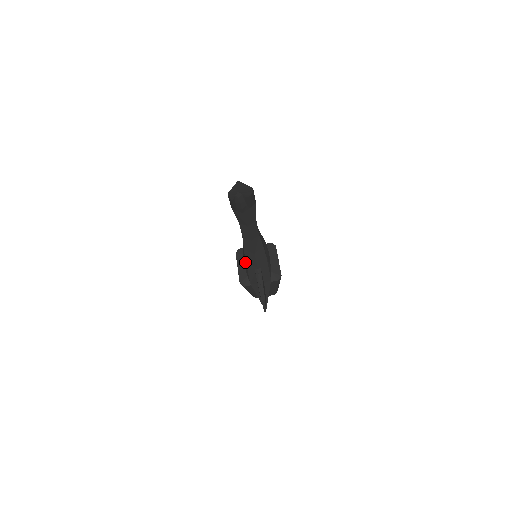
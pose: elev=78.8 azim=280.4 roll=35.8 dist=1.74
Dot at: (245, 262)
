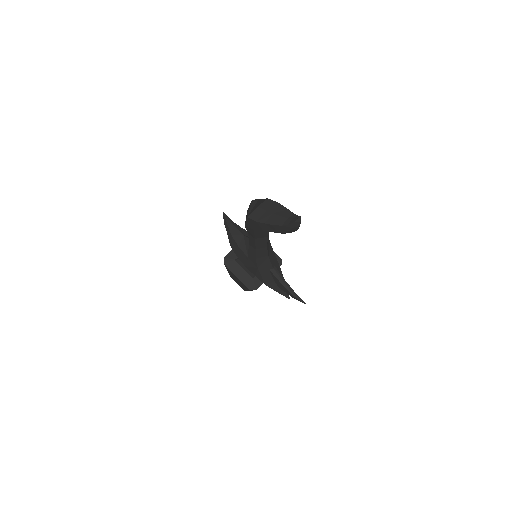
Dot at: (256, 269)
